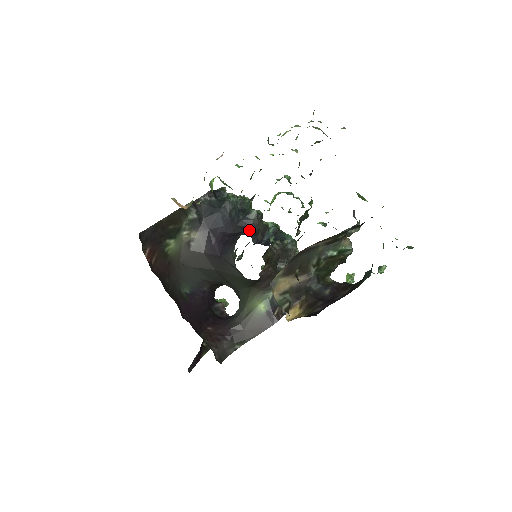
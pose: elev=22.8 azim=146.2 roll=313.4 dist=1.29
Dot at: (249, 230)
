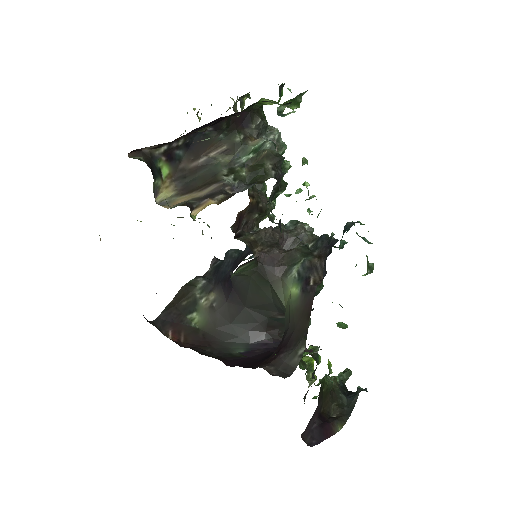
Dot at: occluded
